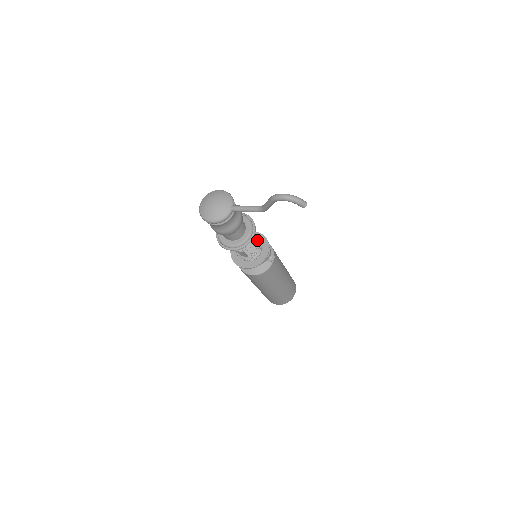
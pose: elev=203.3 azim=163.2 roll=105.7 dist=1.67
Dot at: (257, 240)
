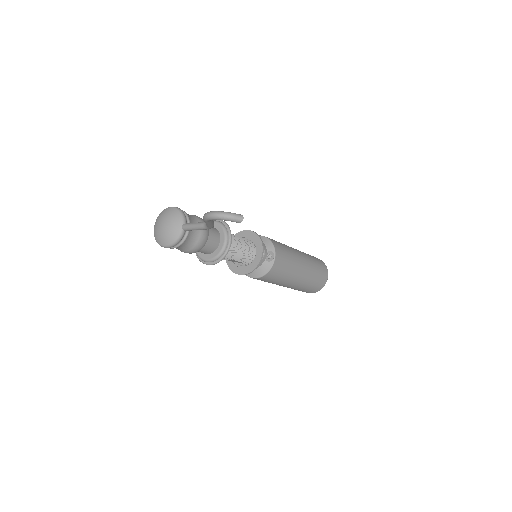
Dot at: (251, 240)
